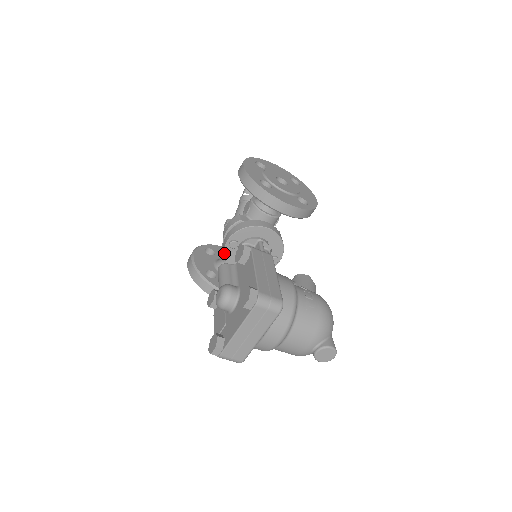
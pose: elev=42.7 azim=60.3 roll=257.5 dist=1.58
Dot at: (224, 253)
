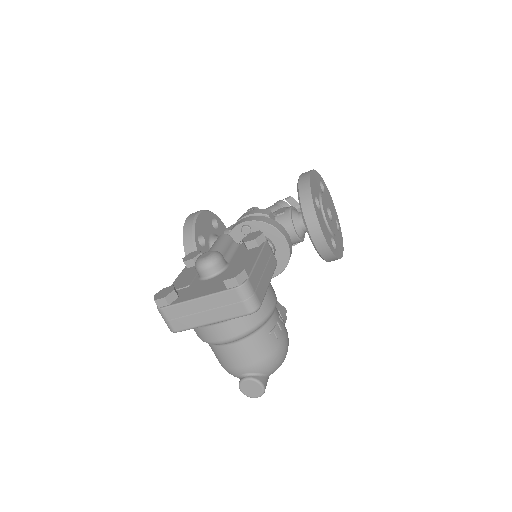
Dot at: (231, 230)
